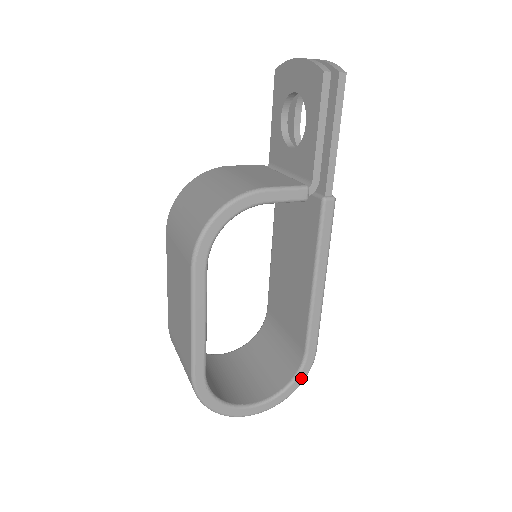
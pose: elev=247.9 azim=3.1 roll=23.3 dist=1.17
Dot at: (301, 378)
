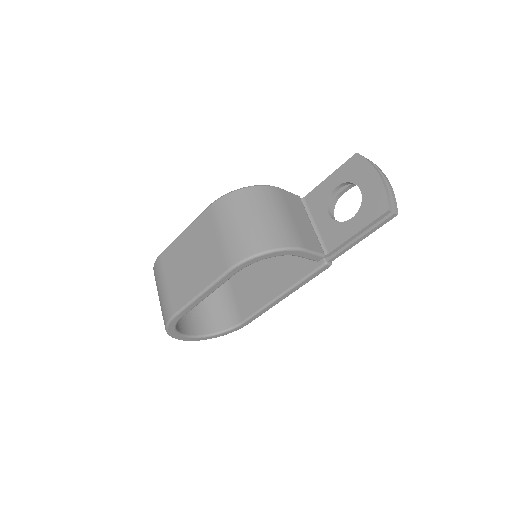
Dot at: (228, 333)
